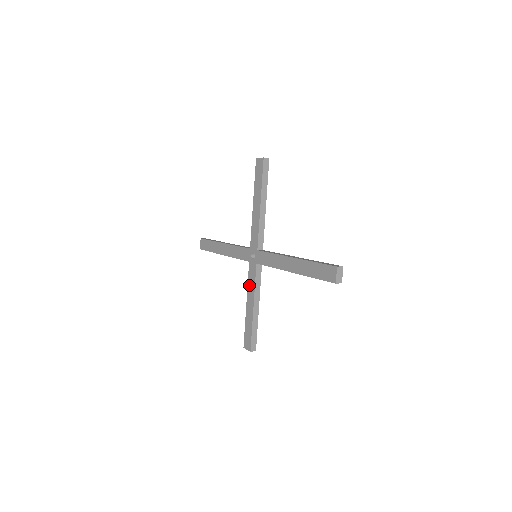
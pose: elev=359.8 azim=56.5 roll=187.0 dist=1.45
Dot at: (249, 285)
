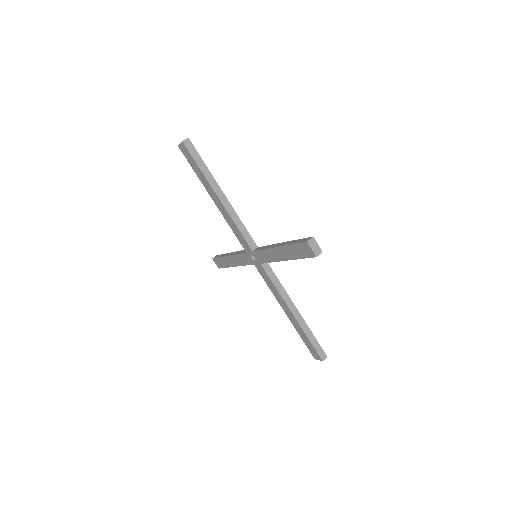
Dot at: (238, 257)
